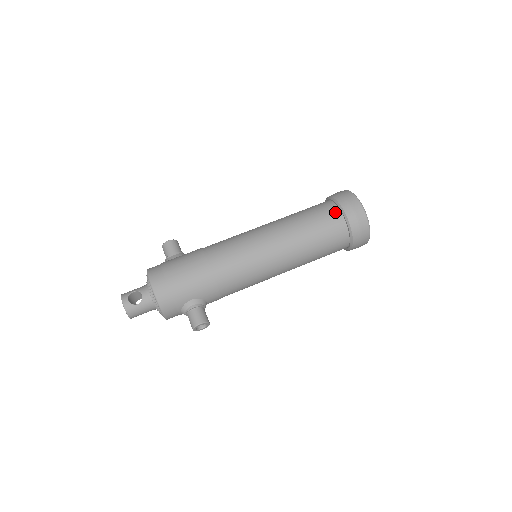
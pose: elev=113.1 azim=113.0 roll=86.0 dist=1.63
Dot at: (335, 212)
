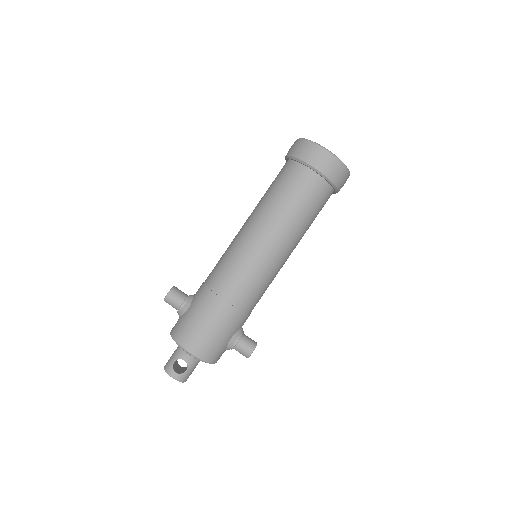
Dot at: (310, 176)
